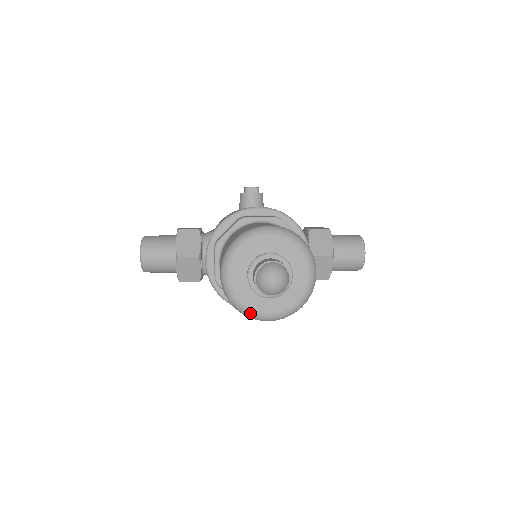
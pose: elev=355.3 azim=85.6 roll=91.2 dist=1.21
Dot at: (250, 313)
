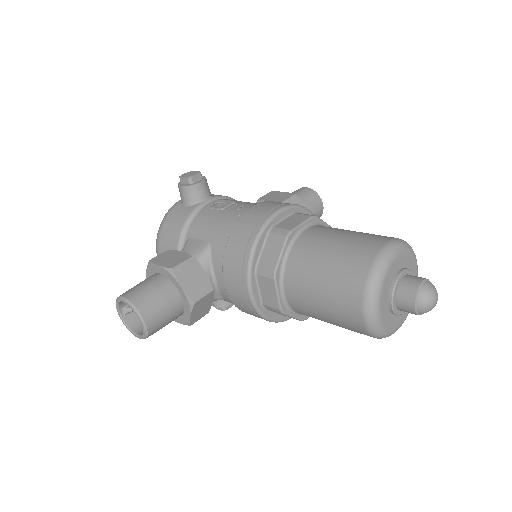
Dot at: (390, 335)
